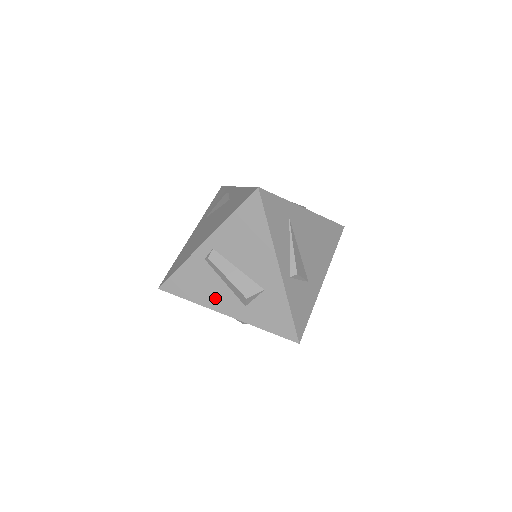
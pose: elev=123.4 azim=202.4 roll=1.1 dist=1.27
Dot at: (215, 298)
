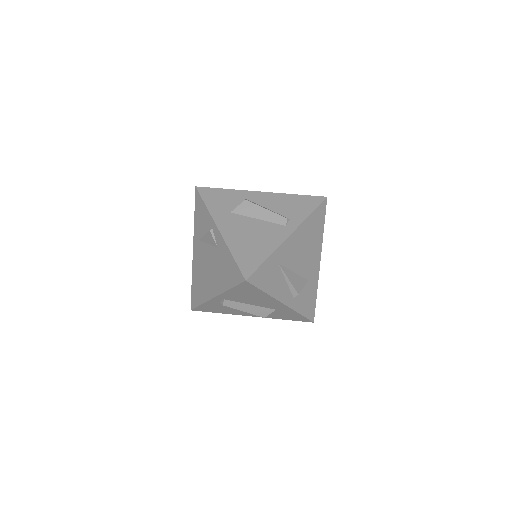
Dot at: (239, 312)
